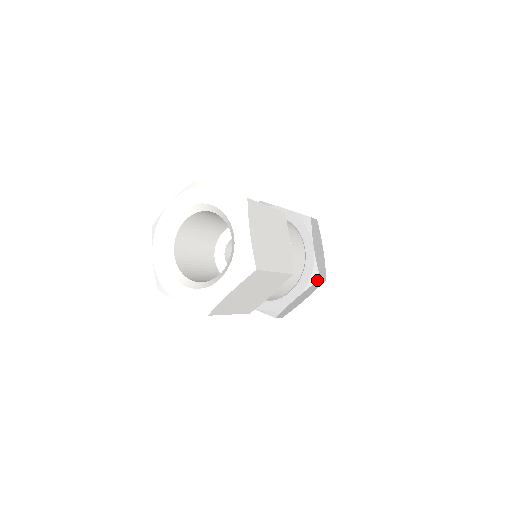
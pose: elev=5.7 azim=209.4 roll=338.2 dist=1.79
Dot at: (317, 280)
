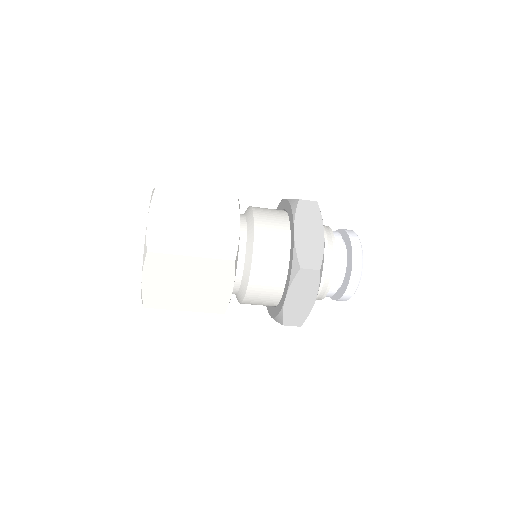
Dot at: (298, 270)
